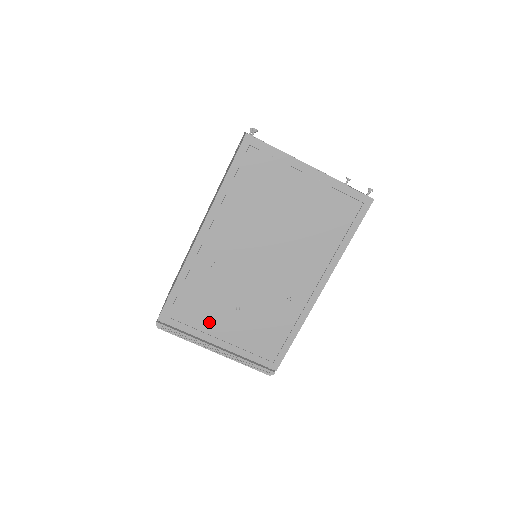
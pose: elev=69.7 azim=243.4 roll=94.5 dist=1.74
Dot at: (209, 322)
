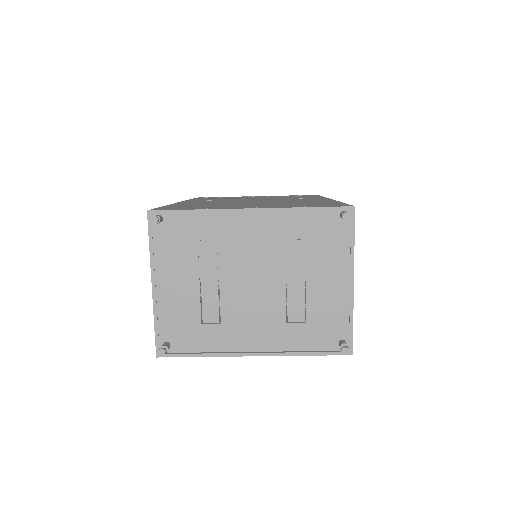
Dot at: occluded
